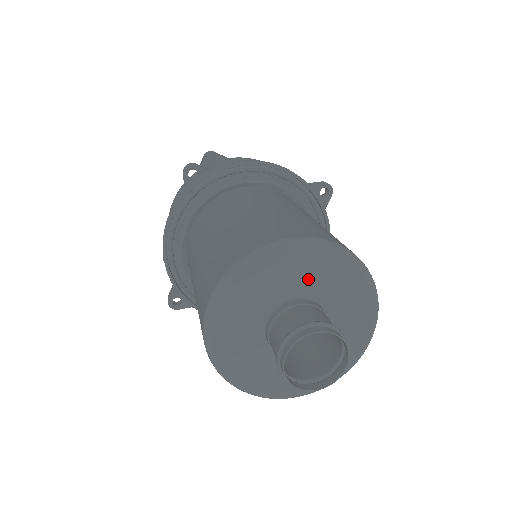
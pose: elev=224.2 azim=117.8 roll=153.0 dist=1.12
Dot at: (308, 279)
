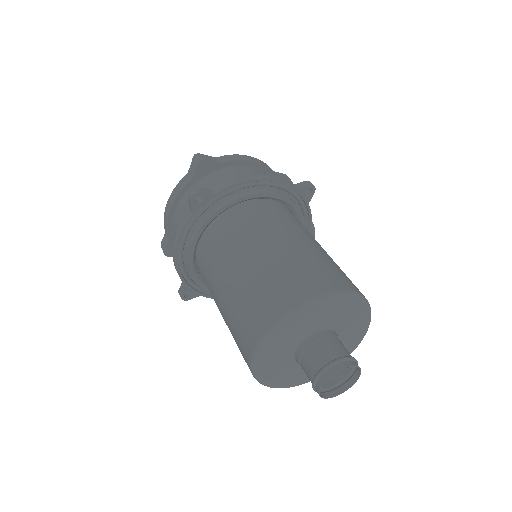
Dot at: (327, 318)
